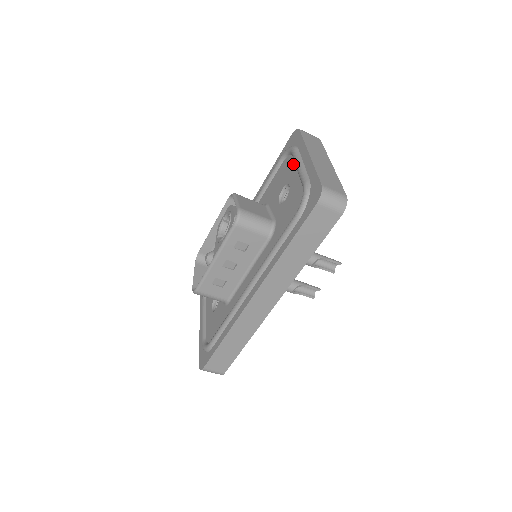
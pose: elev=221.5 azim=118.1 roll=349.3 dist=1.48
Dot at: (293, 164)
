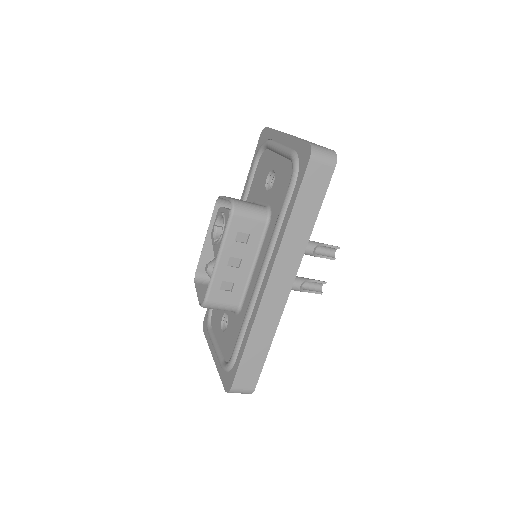
Dot at: (271, 153)
